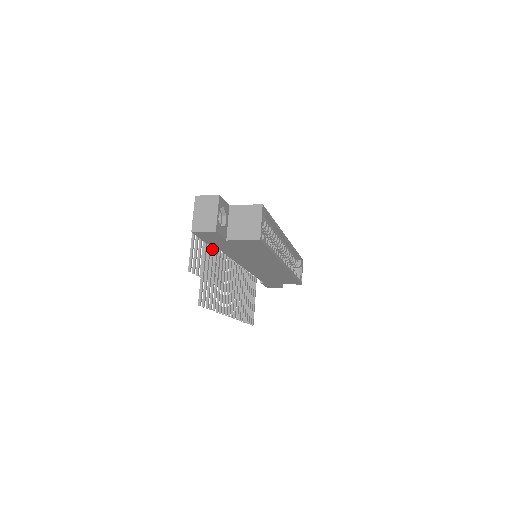
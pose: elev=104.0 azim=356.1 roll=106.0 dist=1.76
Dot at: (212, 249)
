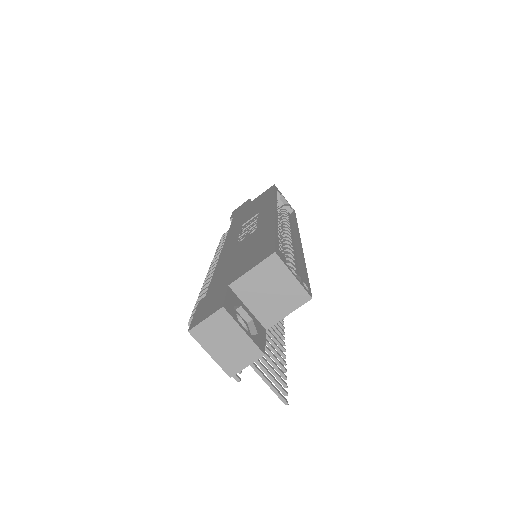
Dot at: occluded
